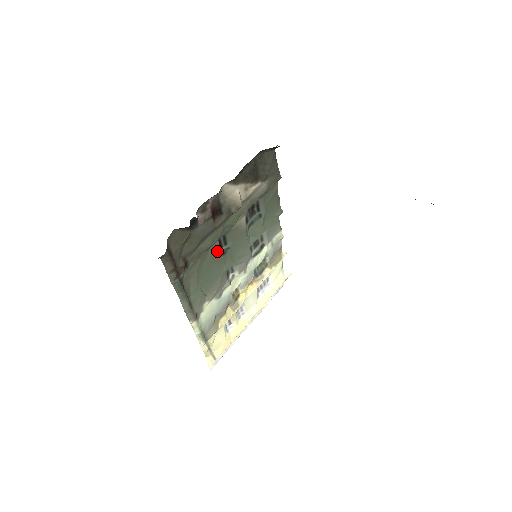
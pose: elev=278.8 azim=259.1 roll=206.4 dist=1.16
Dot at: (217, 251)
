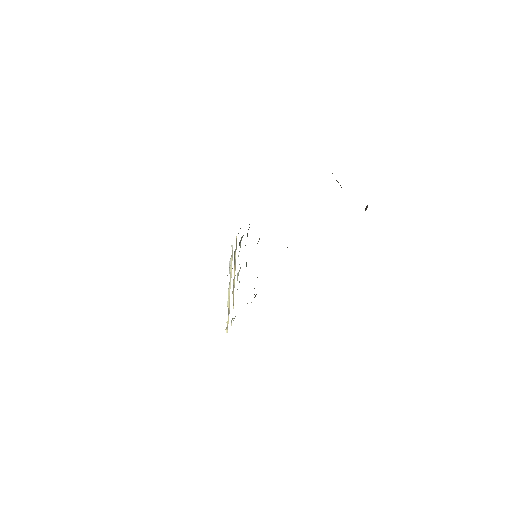
Dot at: occluded
